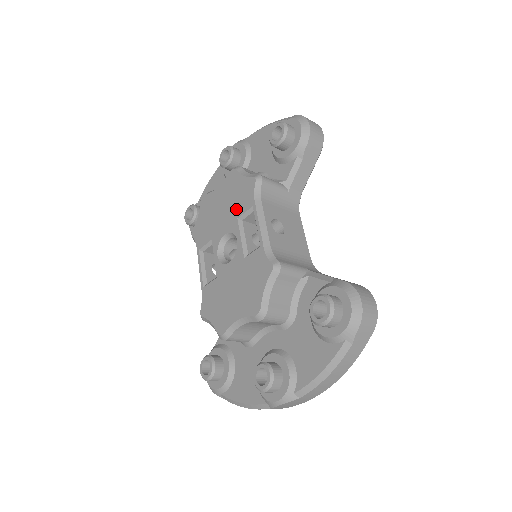
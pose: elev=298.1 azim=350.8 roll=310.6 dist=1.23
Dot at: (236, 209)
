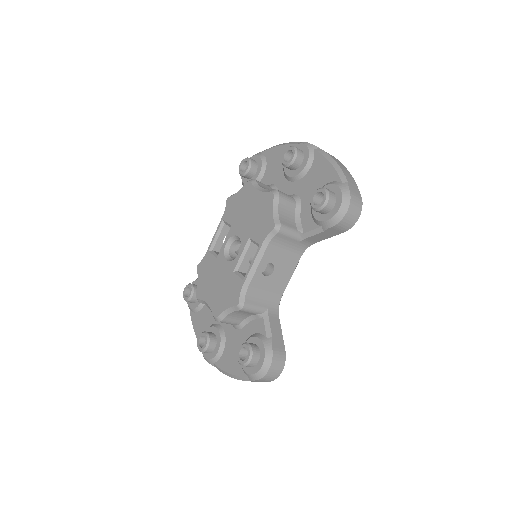
Dot at: (253, 229)
